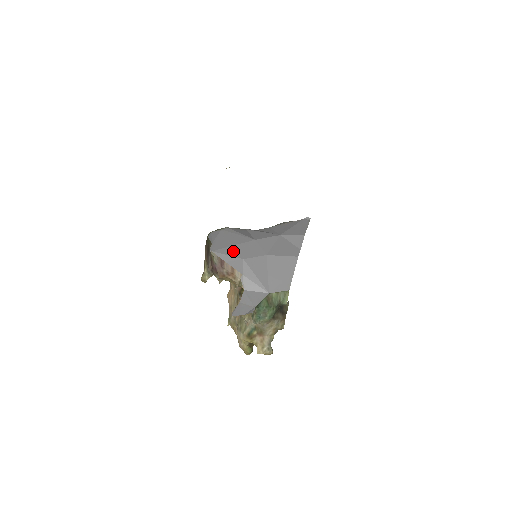
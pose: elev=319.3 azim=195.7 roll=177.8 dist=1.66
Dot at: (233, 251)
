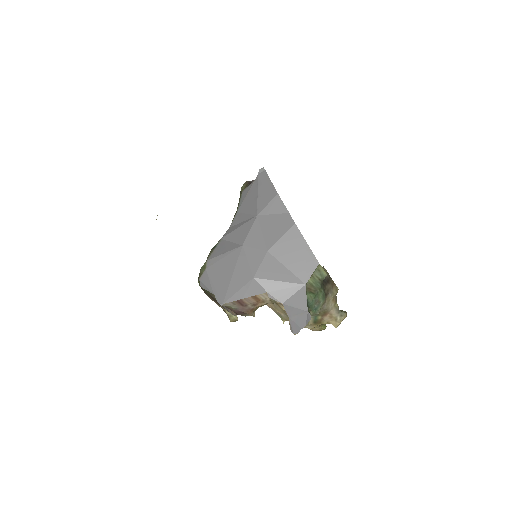
Dot at: (238, 281)
